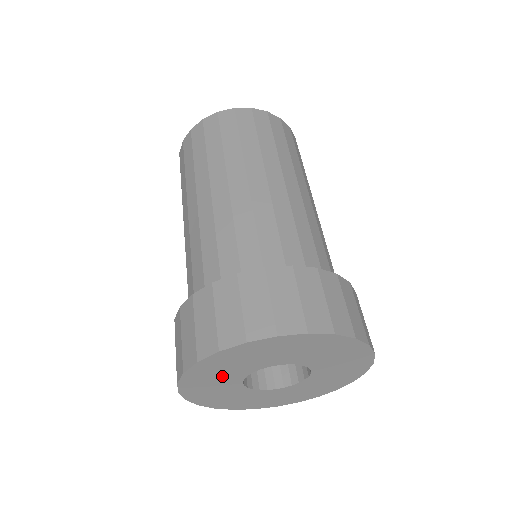
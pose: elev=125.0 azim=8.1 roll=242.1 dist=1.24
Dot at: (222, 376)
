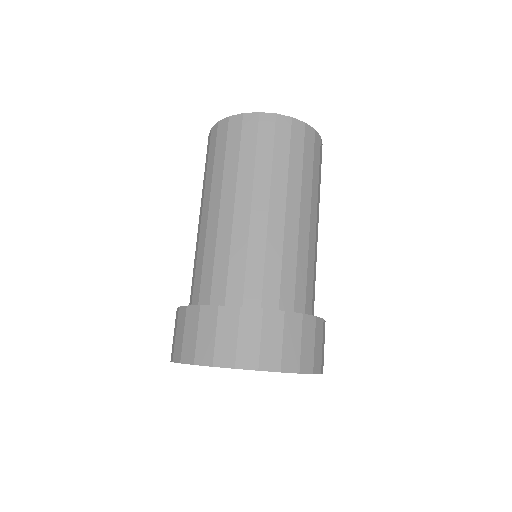
Dot at: occluded
